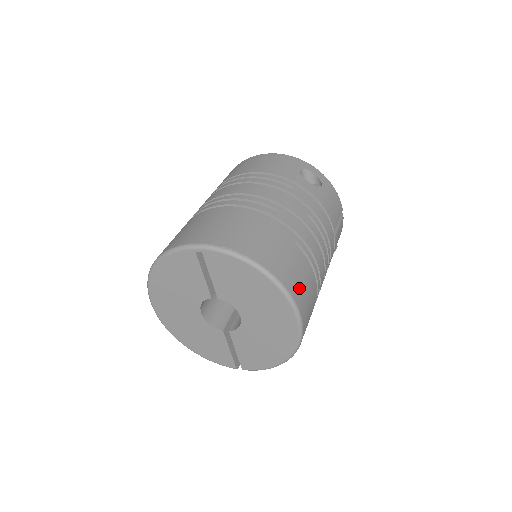
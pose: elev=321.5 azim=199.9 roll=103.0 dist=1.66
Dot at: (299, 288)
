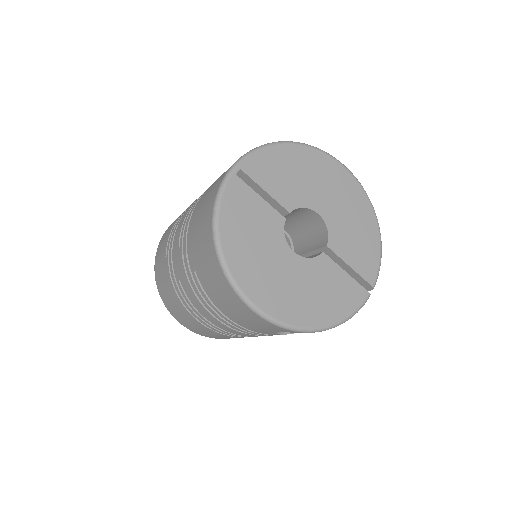
Dot at: occluded
